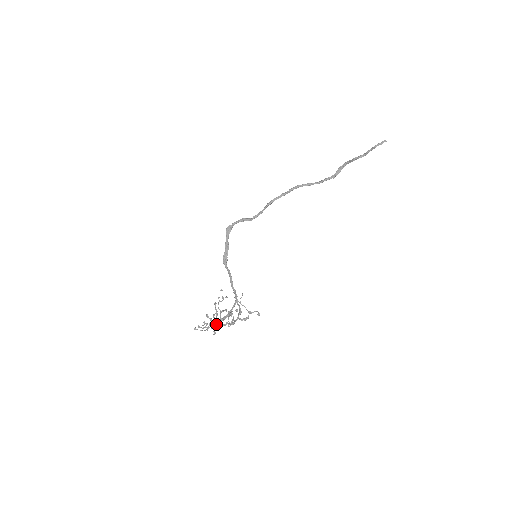
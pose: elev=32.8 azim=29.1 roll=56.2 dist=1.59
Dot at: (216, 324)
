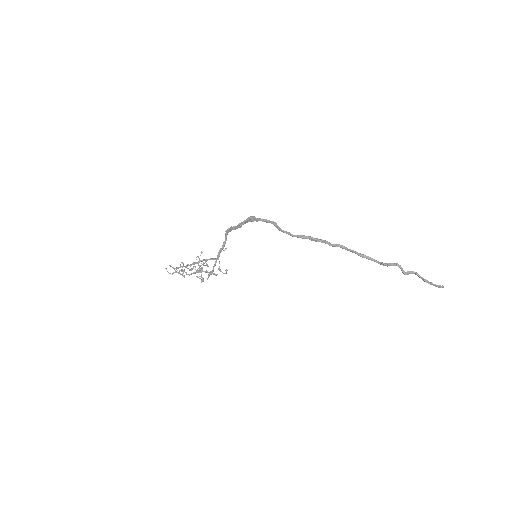
Dot at: occluded
